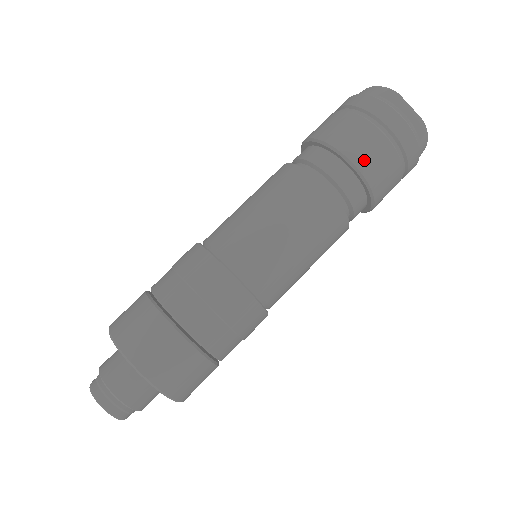
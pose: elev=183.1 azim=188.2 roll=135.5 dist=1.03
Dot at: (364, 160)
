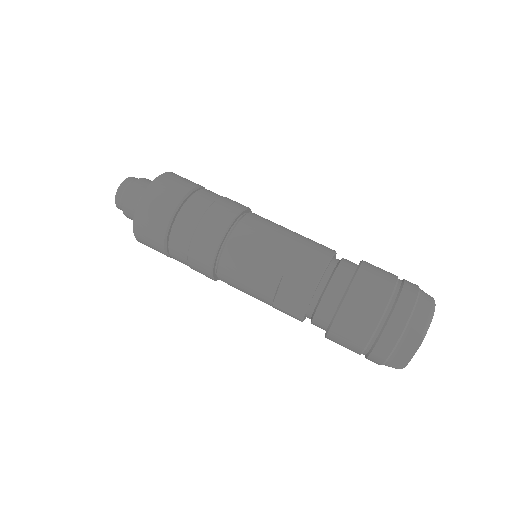
Dot at: (340, 330)
